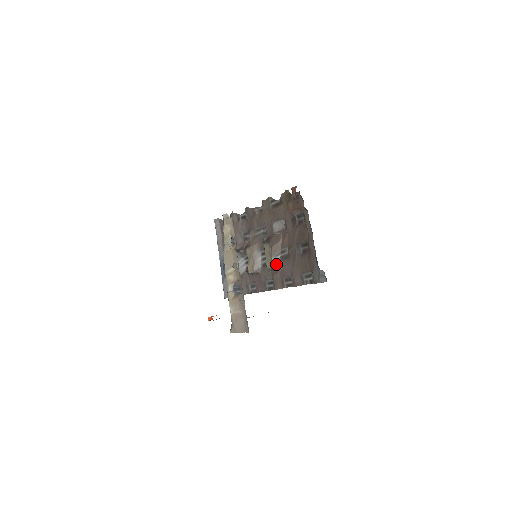
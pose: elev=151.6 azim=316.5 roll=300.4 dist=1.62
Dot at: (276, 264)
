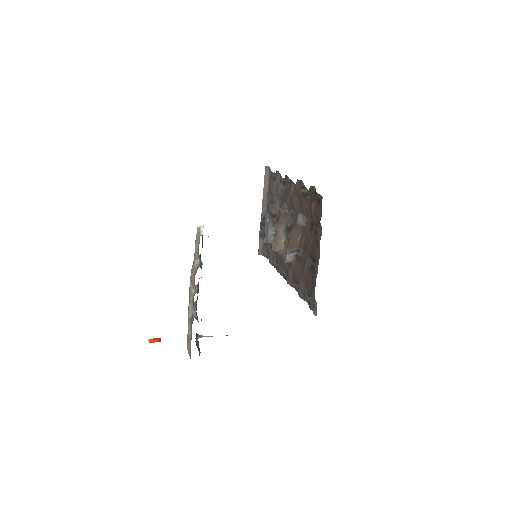
Dot at: (290, 260)
